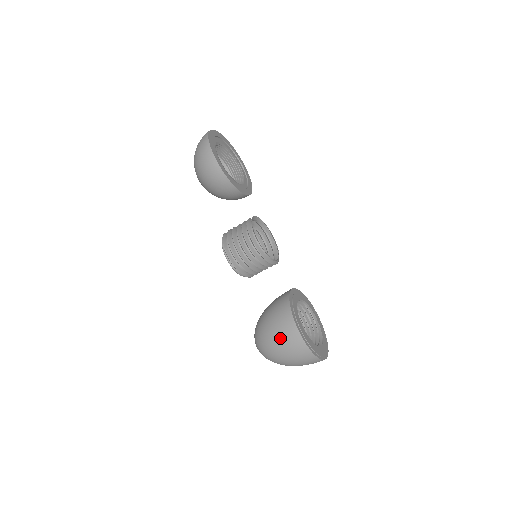
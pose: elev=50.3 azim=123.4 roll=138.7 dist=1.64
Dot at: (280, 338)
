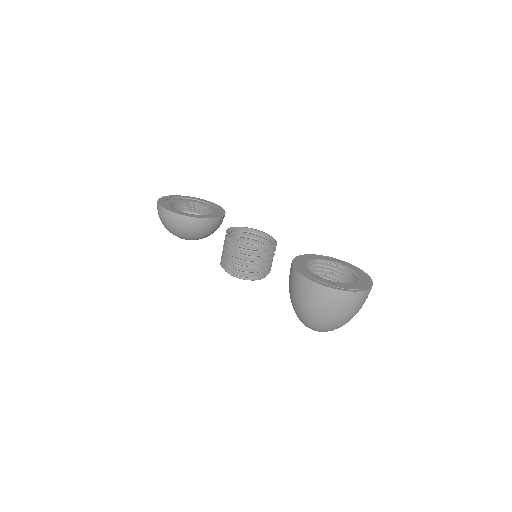
Dot at: (305, 300)
